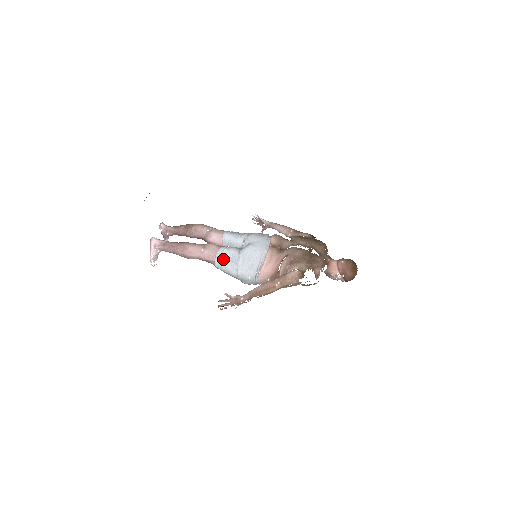
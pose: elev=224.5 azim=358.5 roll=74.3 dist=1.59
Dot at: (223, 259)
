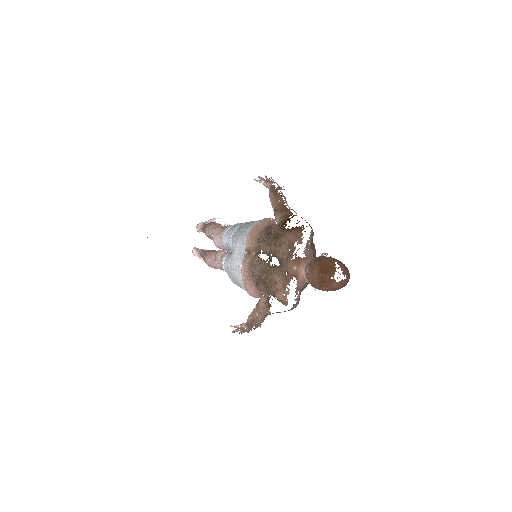
Dot at: occluded
